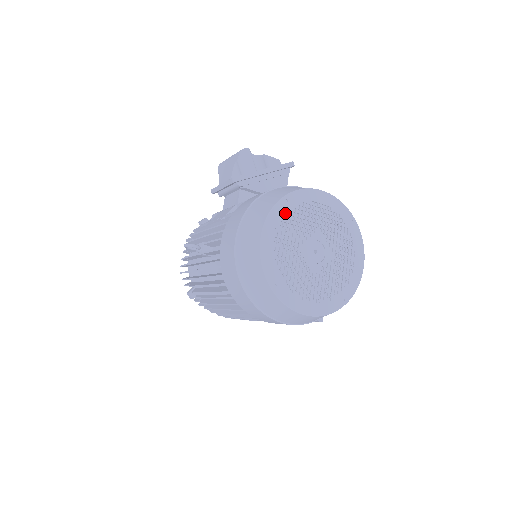
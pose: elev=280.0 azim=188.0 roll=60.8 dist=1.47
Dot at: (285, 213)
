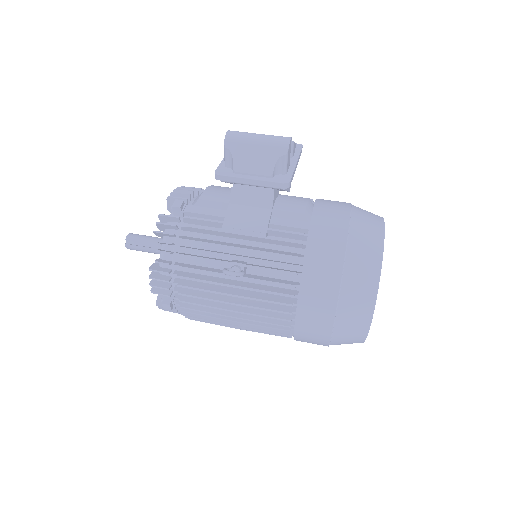
Dot at: occluded
